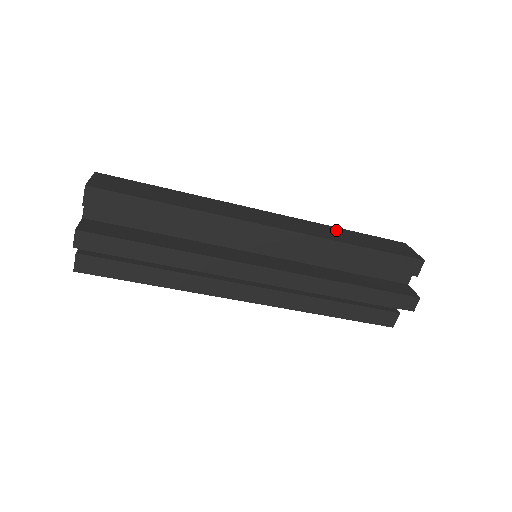
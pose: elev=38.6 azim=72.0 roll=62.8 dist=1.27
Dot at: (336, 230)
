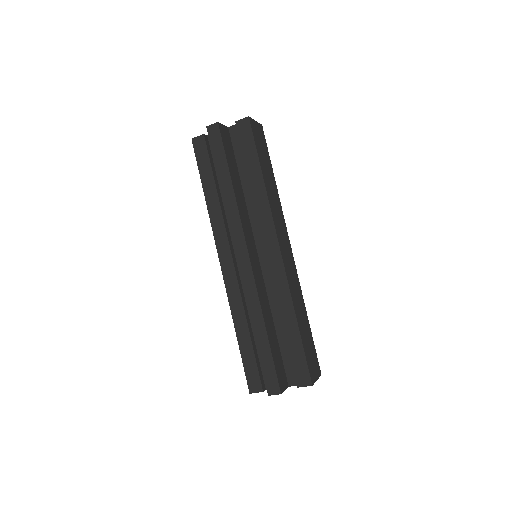
Dot at: (303, 307)
